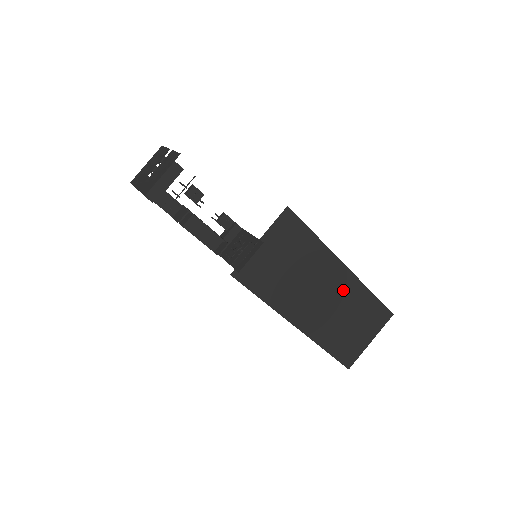
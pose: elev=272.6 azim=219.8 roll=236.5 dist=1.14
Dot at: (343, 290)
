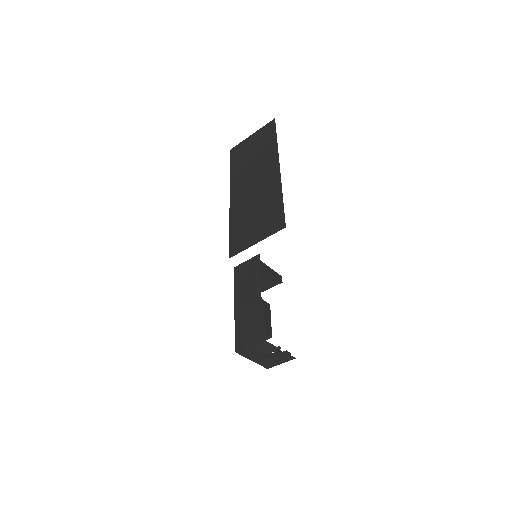
Dot at: (266, 166)
